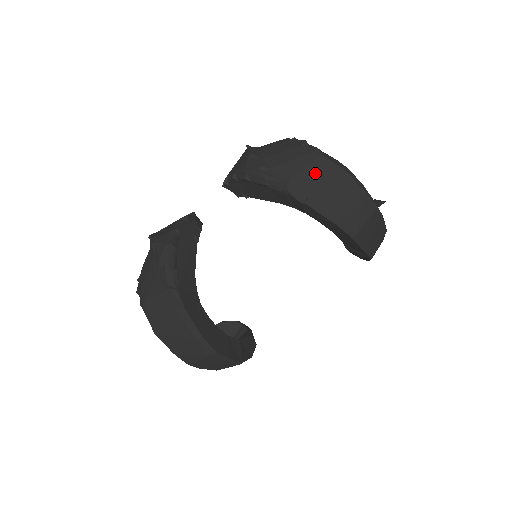
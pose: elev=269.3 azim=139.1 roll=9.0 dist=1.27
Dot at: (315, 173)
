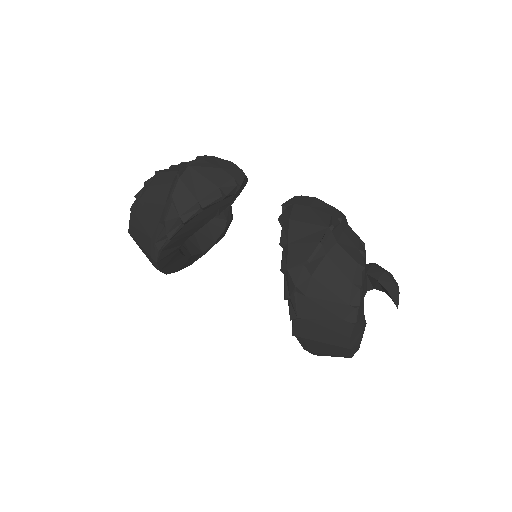
Dot at: (328, 333)
